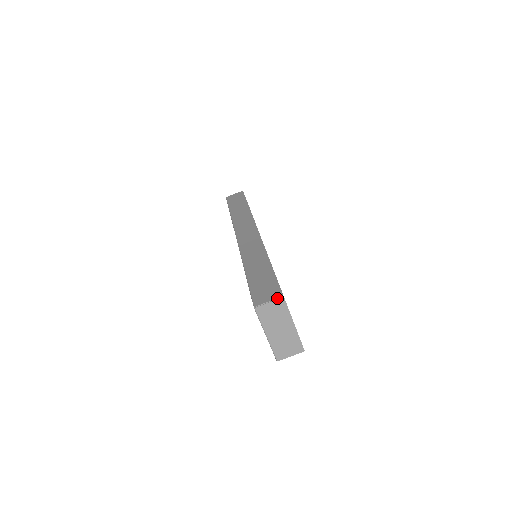
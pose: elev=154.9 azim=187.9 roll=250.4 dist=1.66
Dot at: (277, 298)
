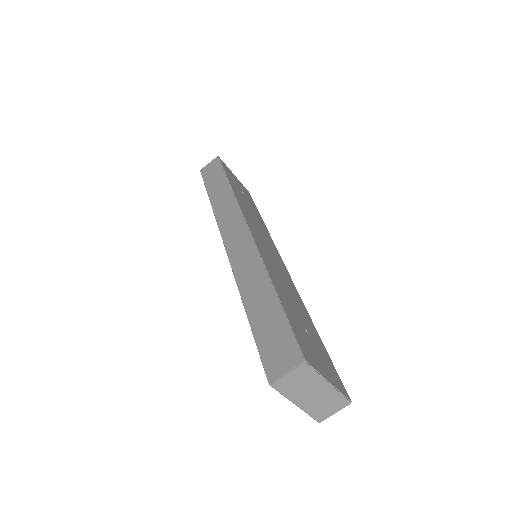
Dot at: (297, 365)
